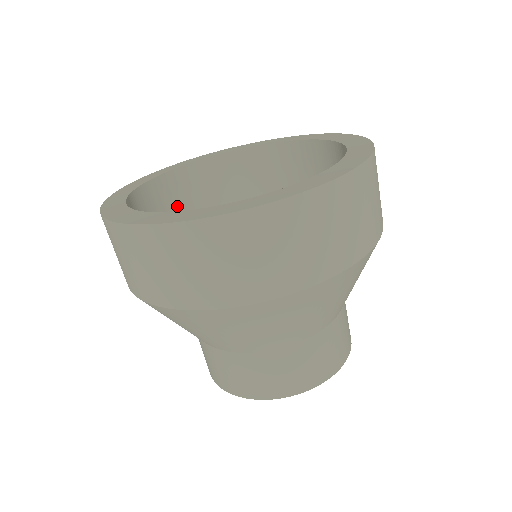
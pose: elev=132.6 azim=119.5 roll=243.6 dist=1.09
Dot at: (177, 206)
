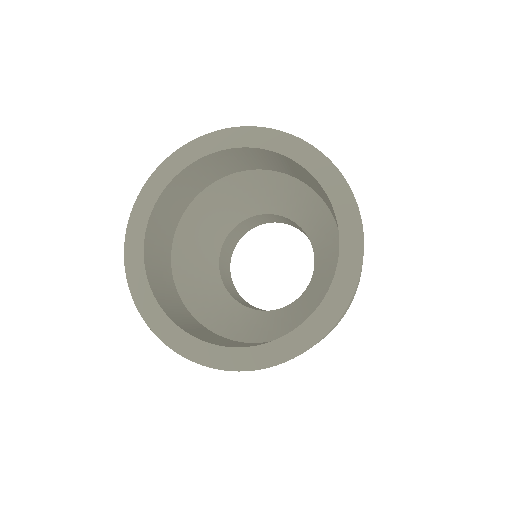
Dot at: (159, 262)
